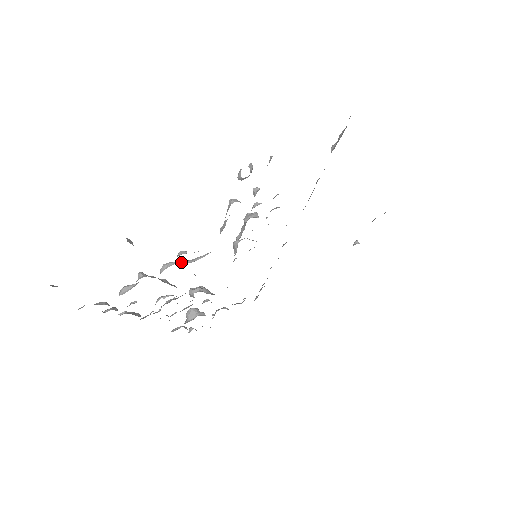
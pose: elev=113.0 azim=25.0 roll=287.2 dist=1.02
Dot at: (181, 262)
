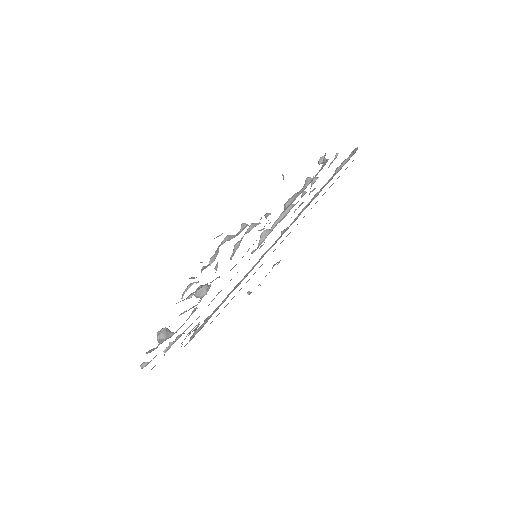
Dot at: occluded
